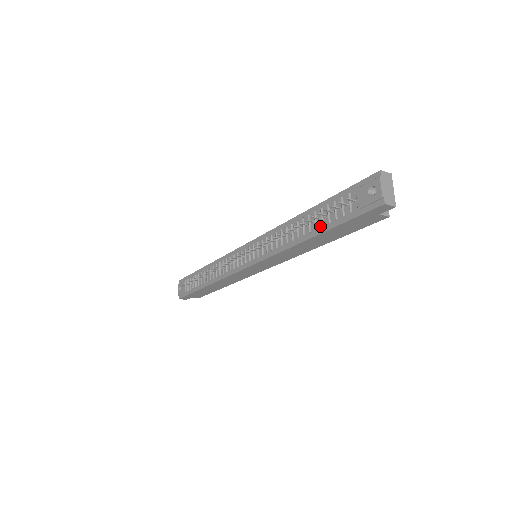
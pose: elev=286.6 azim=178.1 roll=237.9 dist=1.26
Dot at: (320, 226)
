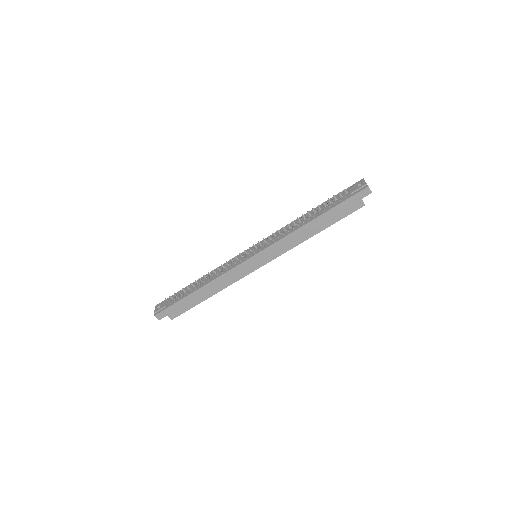
Dot at: (322, 211)
